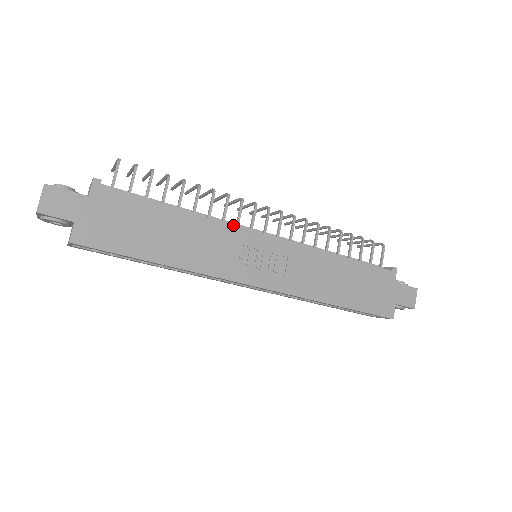
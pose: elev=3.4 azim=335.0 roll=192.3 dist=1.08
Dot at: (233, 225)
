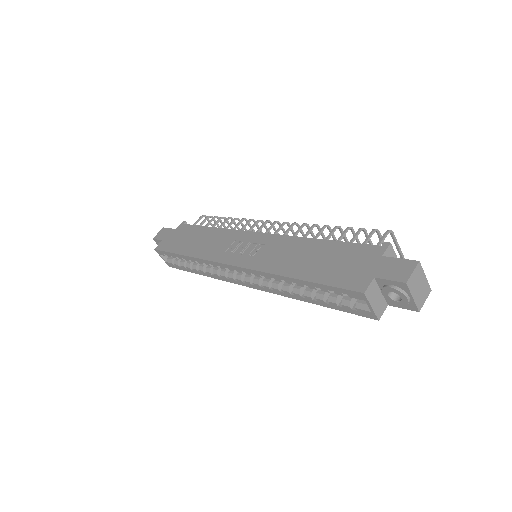
Dot at: (238, 230)
